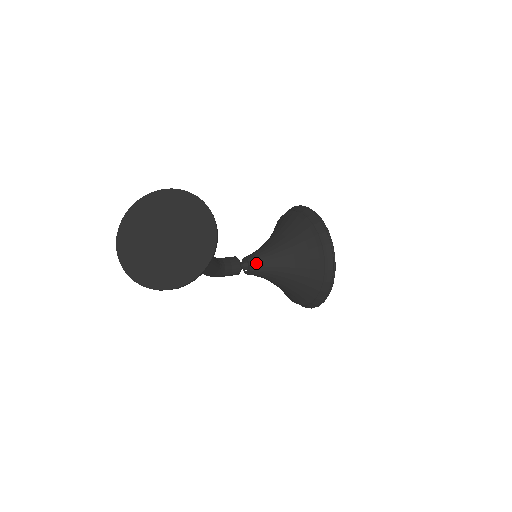
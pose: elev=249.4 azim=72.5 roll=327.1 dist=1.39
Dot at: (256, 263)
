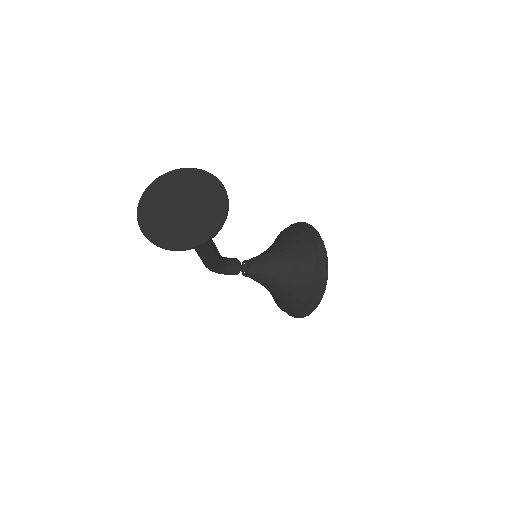
Dot at: (255, 266)
